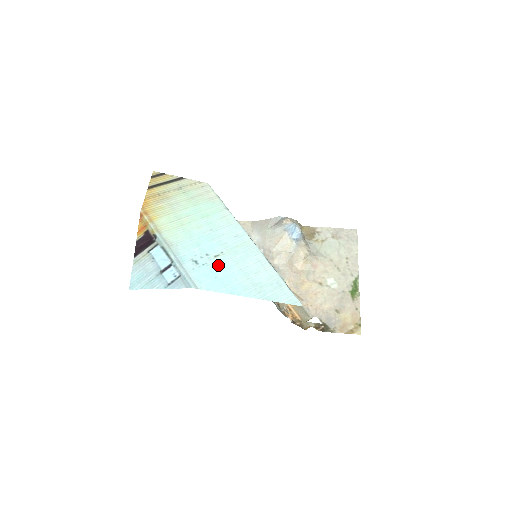
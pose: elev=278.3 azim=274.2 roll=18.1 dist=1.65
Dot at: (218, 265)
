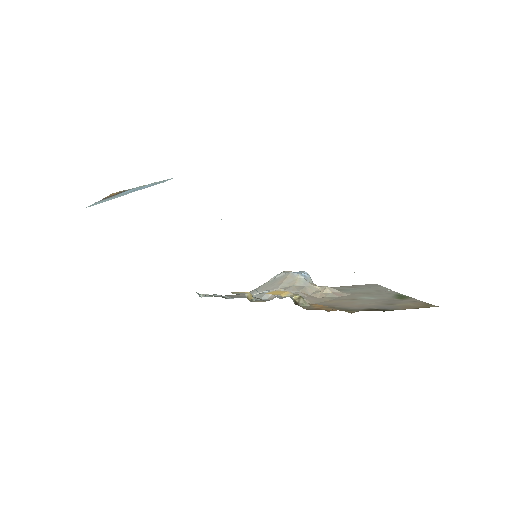
Dot at: occluded
